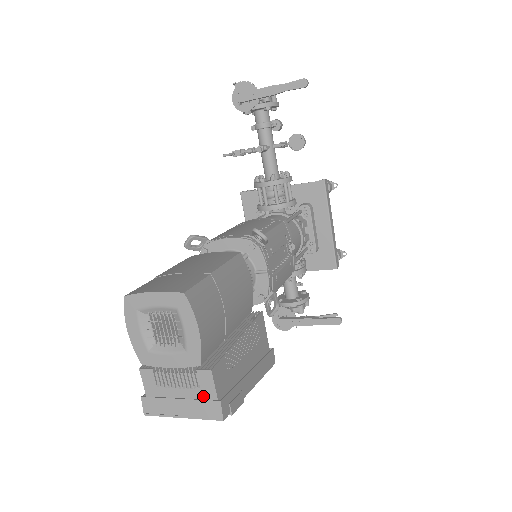
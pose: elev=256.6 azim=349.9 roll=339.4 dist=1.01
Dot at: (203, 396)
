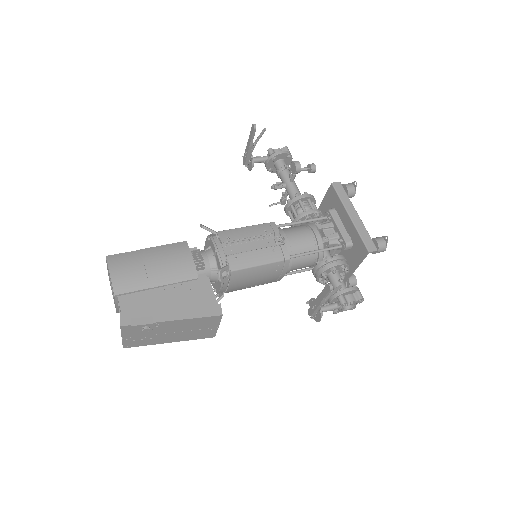
Dot at: occluded
